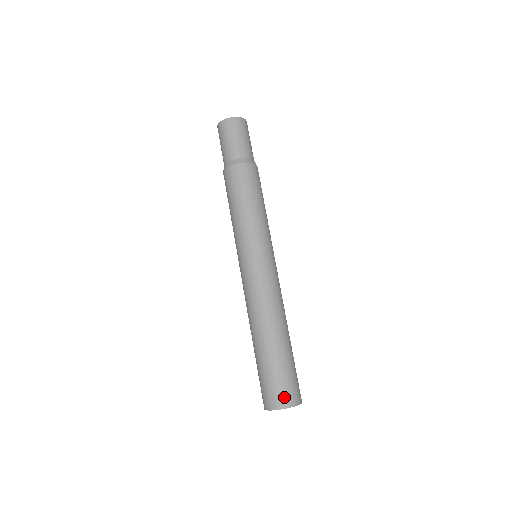
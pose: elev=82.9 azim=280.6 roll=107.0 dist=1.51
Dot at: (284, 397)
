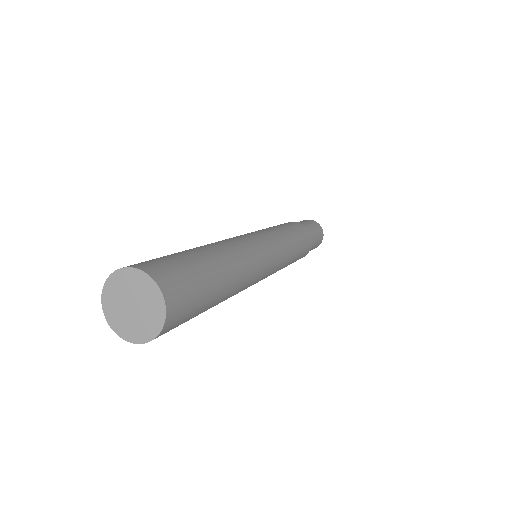
Dot at: (161, 270)
